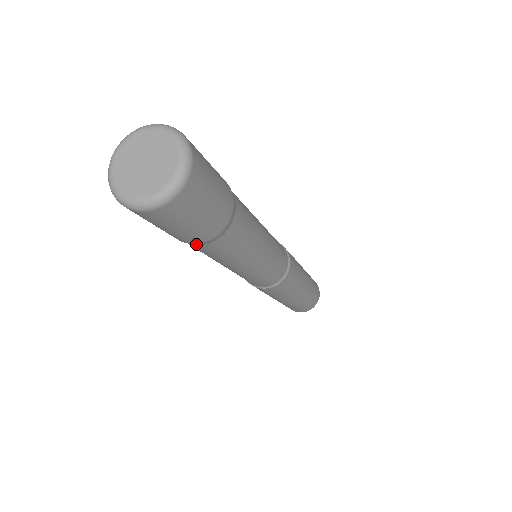
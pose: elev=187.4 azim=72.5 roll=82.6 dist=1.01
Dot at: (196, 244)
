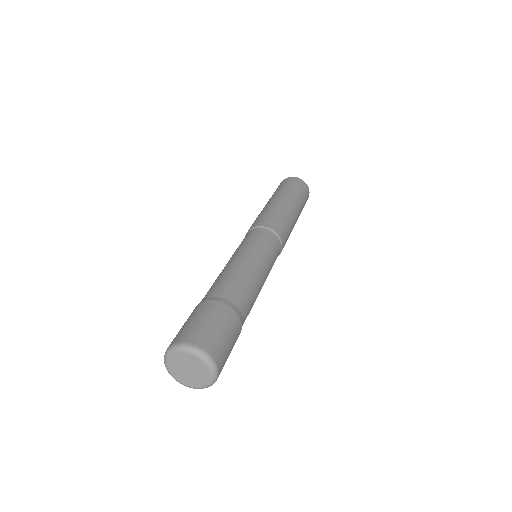
Dot at: occluded
